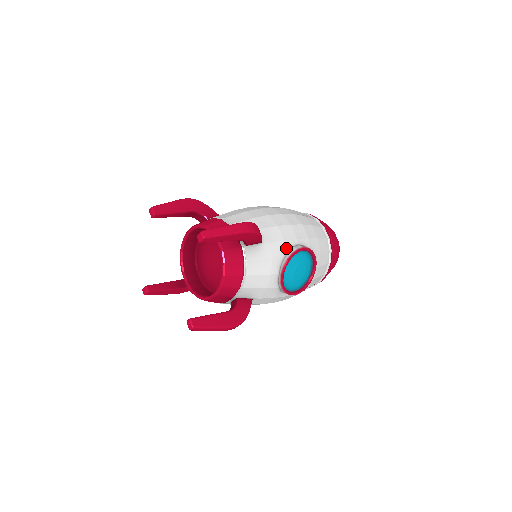
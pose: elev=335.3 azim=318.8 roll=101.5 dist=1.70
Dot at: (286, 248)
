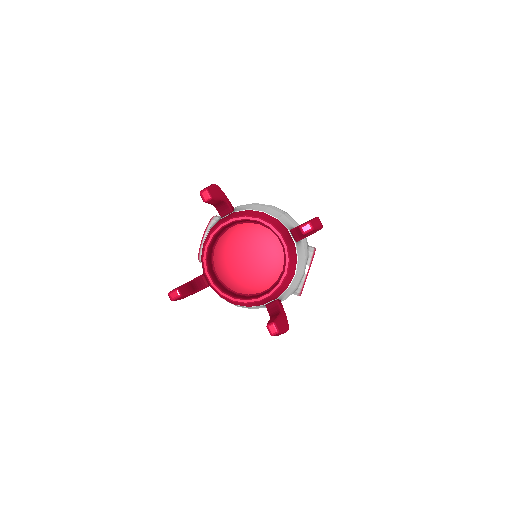
Dot at: (307, 247)
